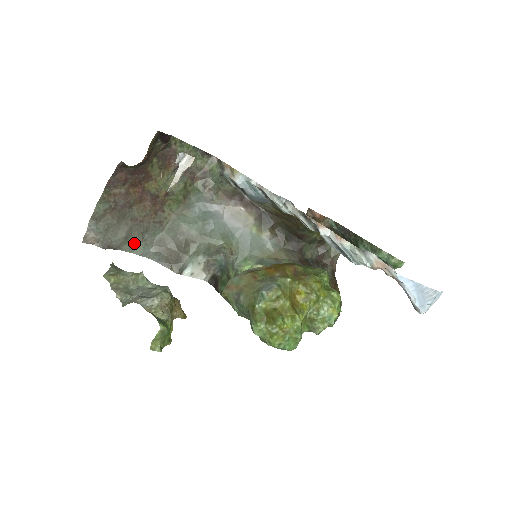
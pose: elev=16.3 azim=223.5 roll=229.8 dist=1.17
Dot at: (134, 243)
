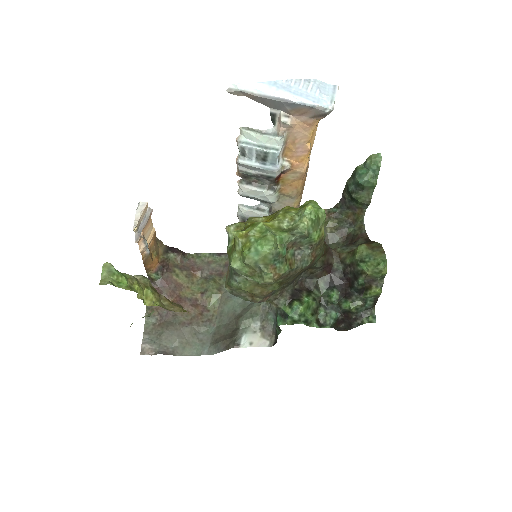
Dot at: (191, 346)
